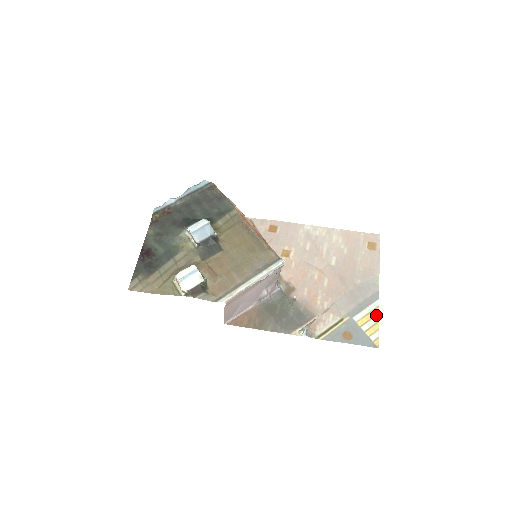
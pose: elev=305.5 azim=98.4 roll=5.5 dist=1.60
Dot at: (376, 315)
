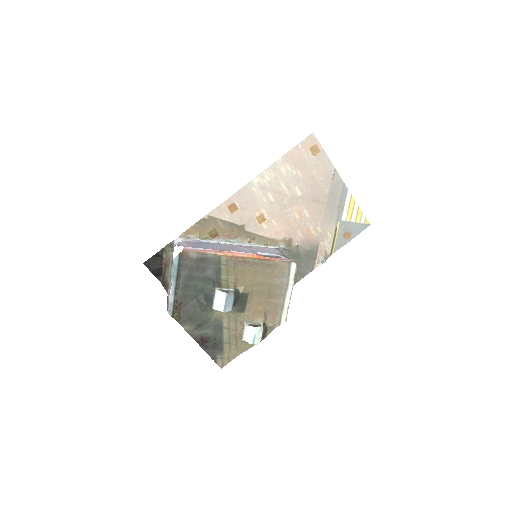
Dot at: (354, 203)
